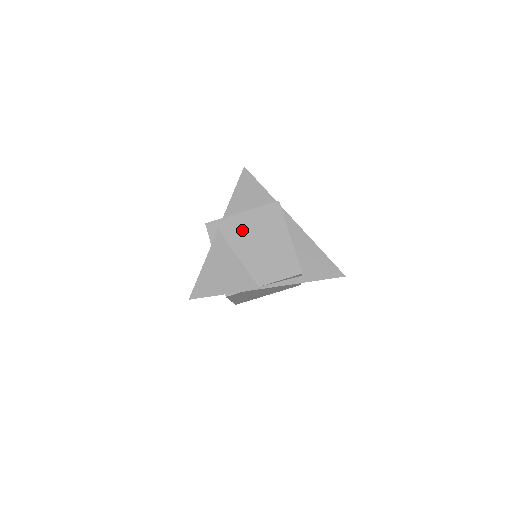
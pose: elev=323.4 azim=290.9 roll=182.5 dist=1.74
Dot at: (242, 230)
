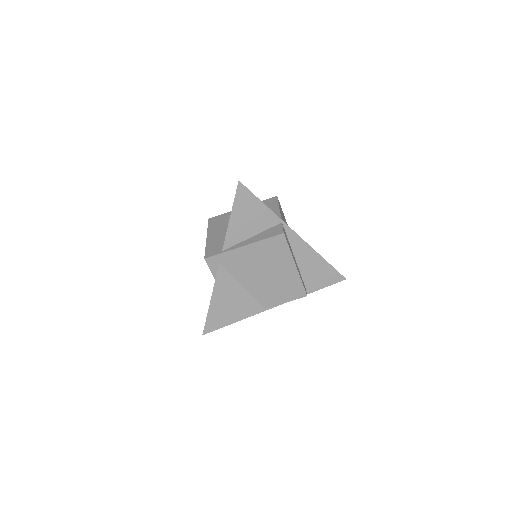
Dot at: (245, 263)
